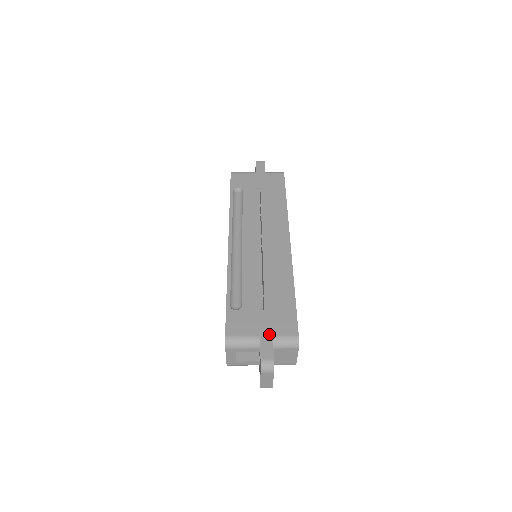
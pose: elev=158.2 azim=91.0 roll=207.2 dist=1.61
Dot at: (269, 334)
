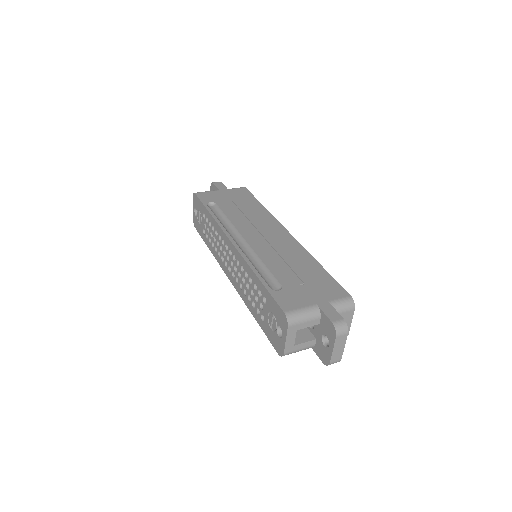
Dot at: (324, 301)
